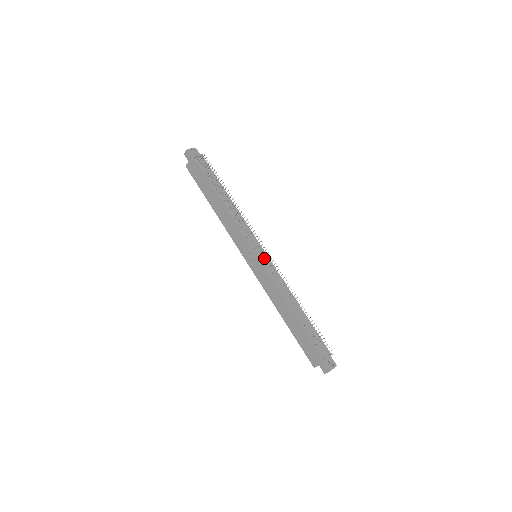
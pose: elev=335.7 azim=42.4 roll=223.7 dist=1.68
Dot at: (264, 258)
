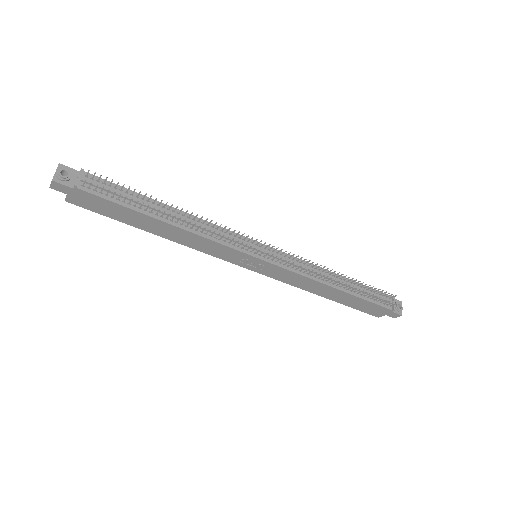
Dot at: occluded
